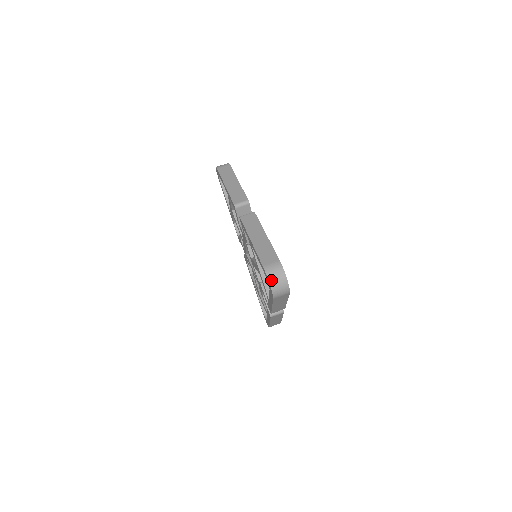
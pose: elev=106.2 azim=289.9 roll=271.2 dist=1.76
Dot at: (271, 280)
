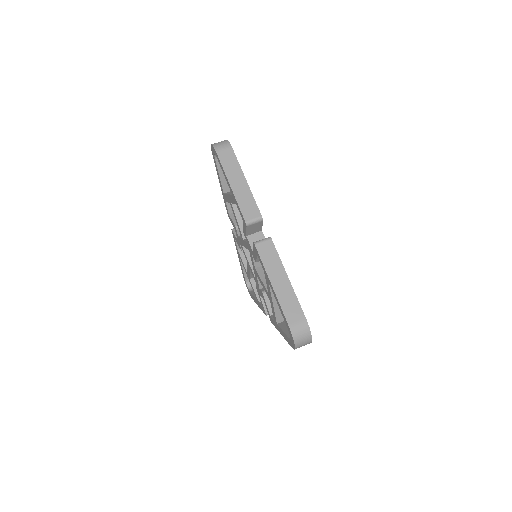
Dot at: (296, 341)
